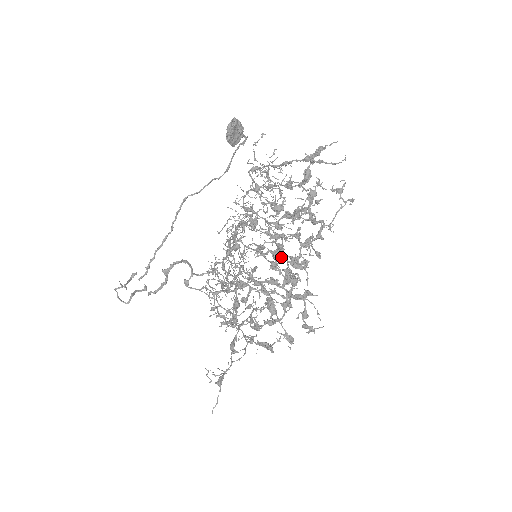
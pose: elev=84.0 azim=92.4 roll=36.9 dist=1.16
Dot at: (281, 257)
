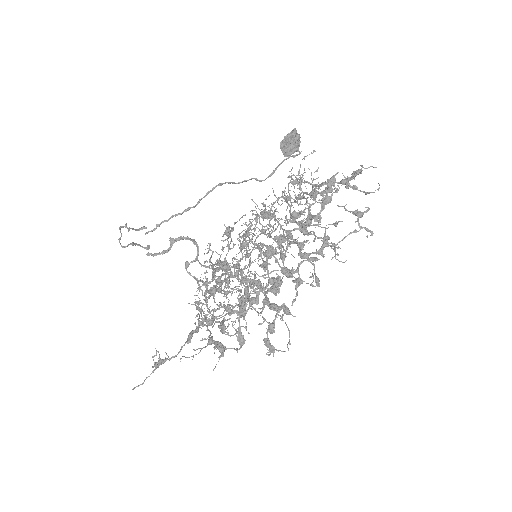
Dot at: (275, 258)
